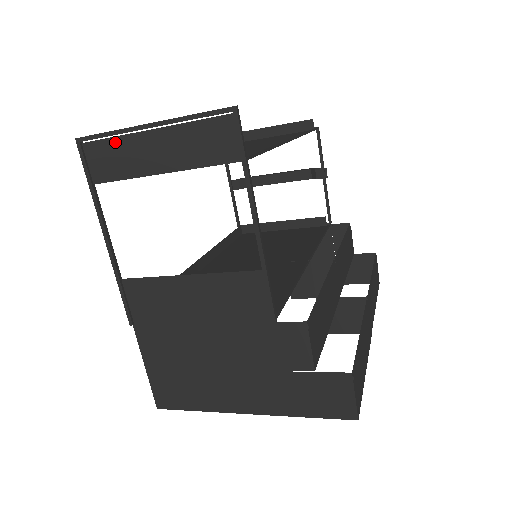
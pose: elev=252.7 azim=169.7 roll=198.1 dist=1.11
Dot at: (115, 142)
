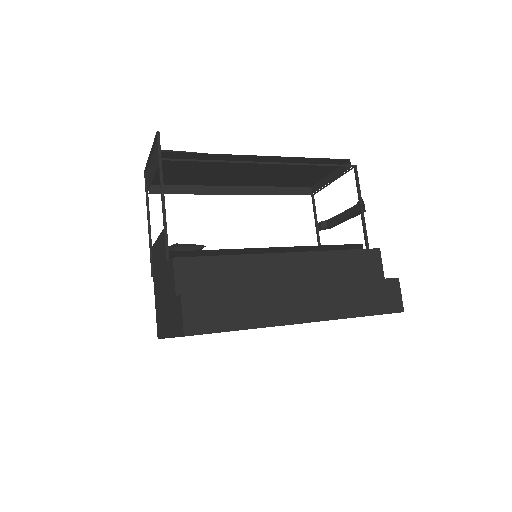
Dot at: (148, 168)
